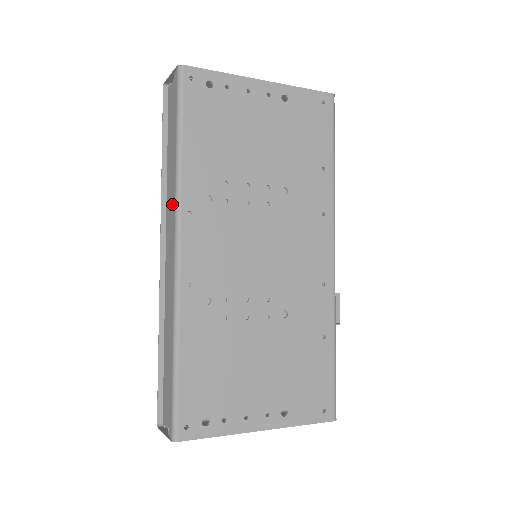
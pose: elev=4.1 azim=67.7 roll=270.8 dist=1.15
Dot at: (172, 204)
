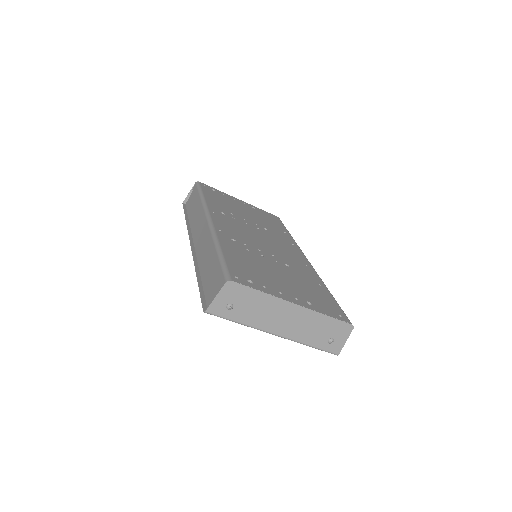
Dot at: (200, 216)
